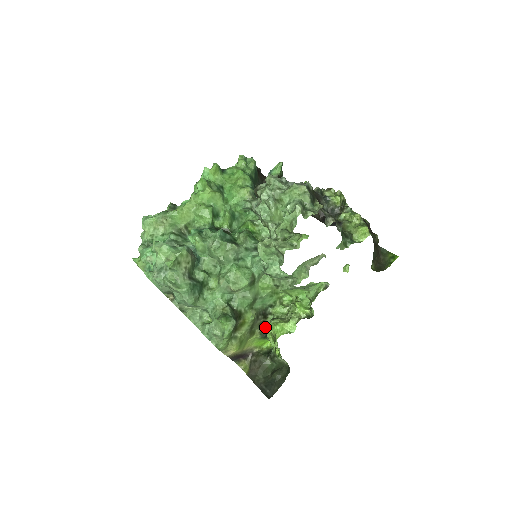
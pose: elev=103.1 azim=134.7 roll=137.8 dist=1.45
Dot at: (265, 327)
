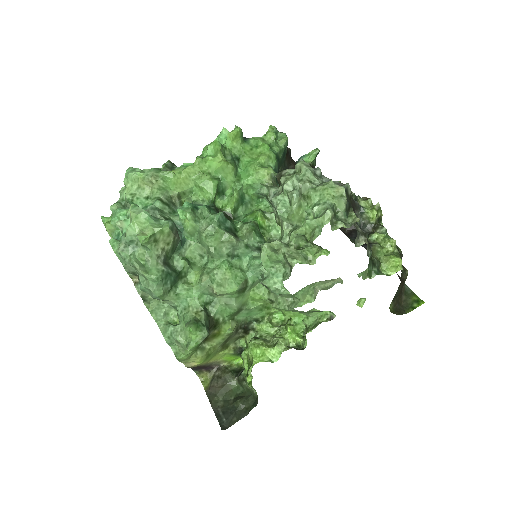
Dot at: (242, 343)
